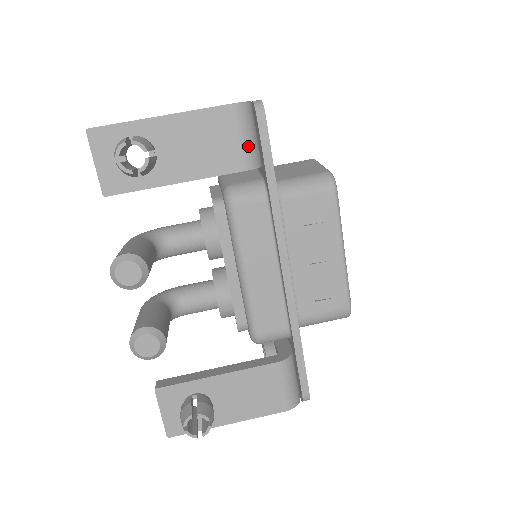
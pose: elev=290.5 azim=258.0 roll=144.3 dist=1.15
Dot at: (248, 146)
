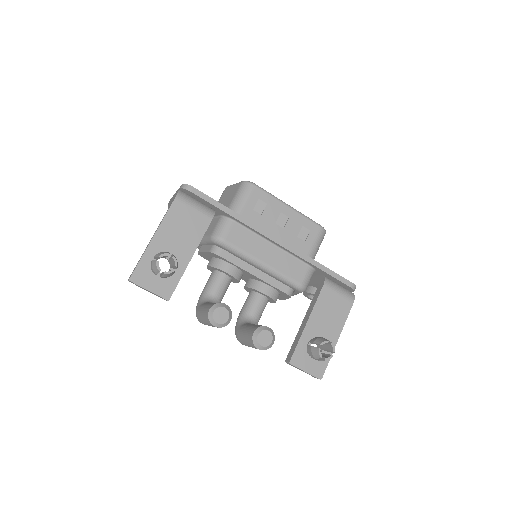
Dot at: (201, 208)
